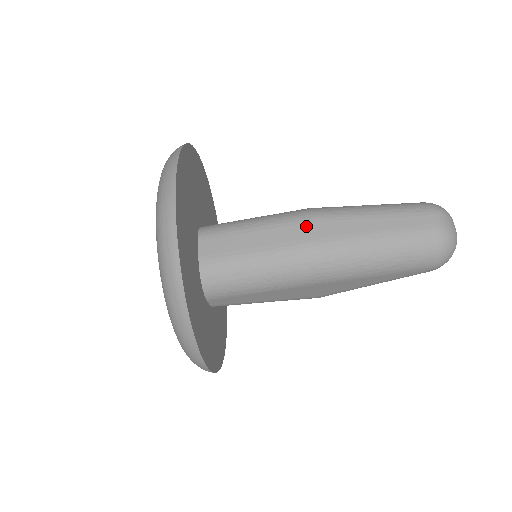
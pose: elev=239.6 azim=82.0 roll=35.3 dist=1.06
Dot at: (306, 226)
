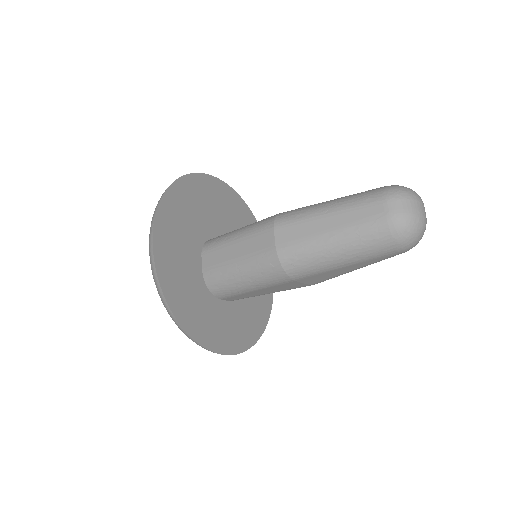
Dot at: (269, 235)
